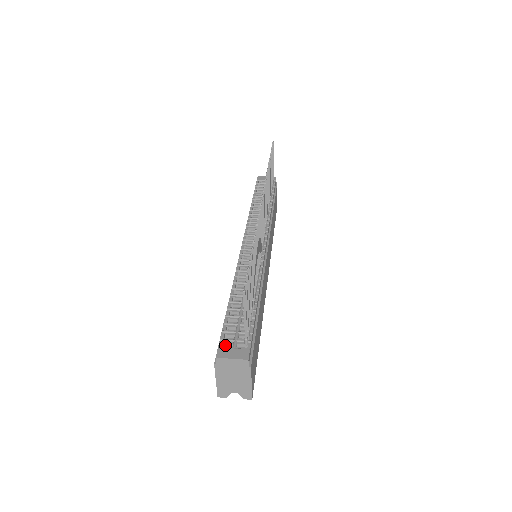
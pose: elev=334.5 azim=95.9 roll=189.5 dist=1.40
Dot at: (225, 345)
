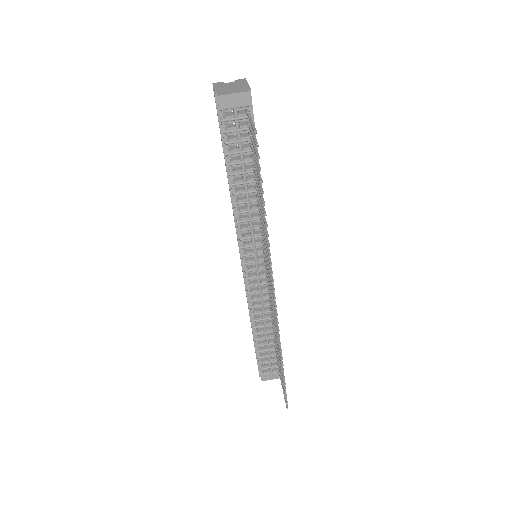
Dot at: (263, 369)
